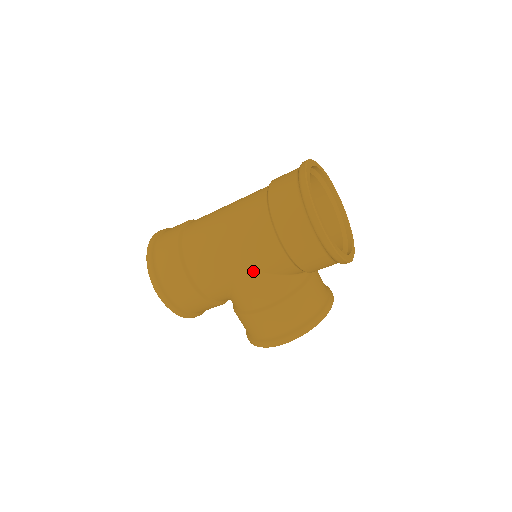
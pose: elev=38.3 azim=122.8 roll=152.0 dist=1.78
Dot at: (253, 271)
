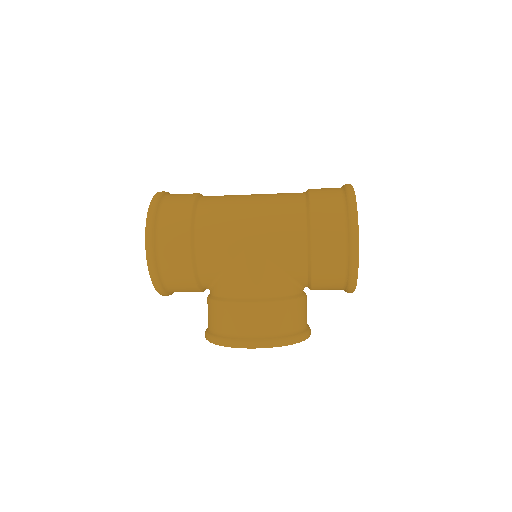
Dot at: (264, 256)
